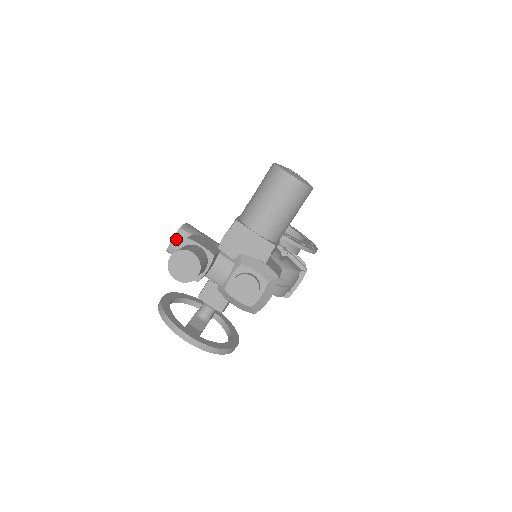
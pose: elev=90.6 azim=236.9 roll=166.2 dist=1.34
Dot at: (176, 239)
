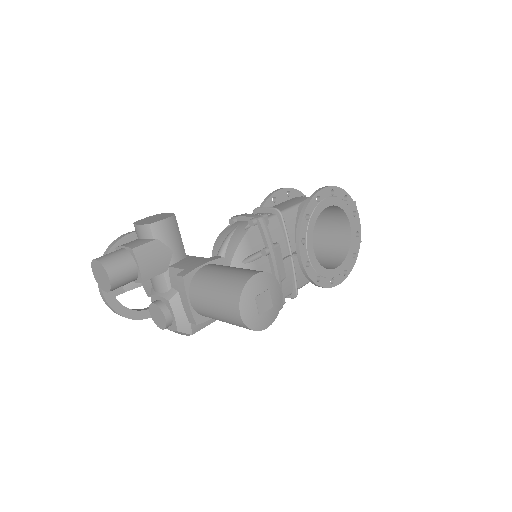
Dot at: (140, 228)
